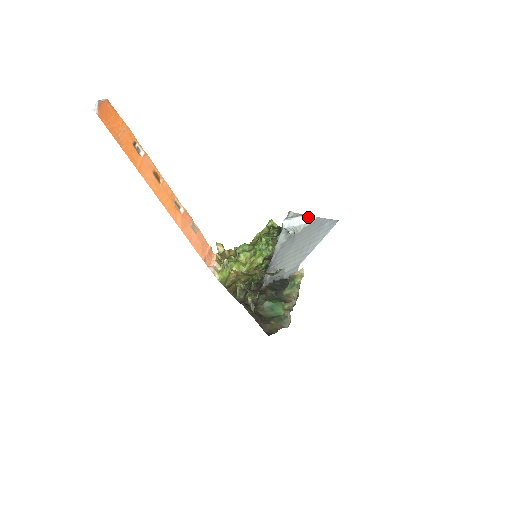
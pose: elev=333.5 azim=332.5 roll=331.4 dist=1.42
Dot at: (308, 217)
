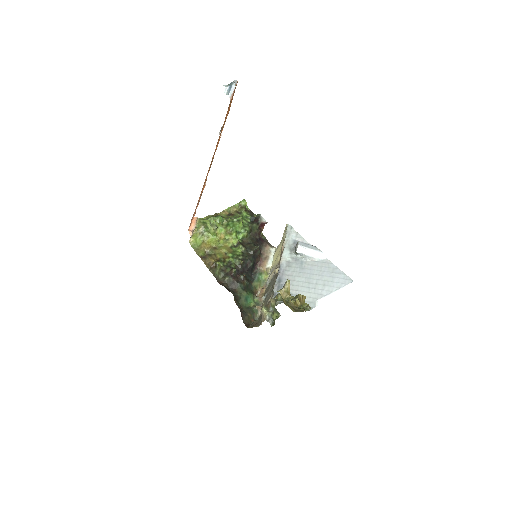
Dot at: (320, 254)
